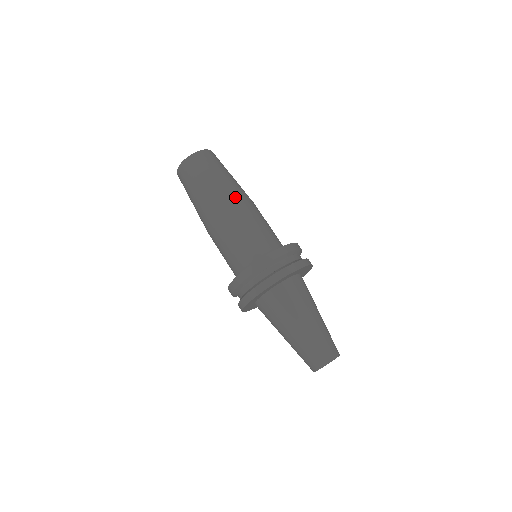
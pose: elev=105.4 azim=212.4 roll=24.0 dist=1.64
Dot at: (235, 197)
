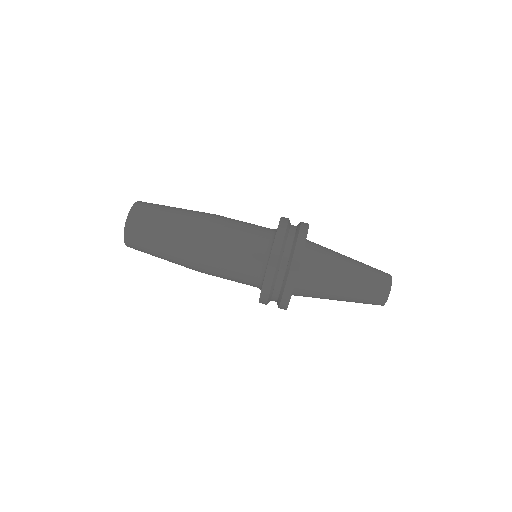
Dot at: (197, 228)
